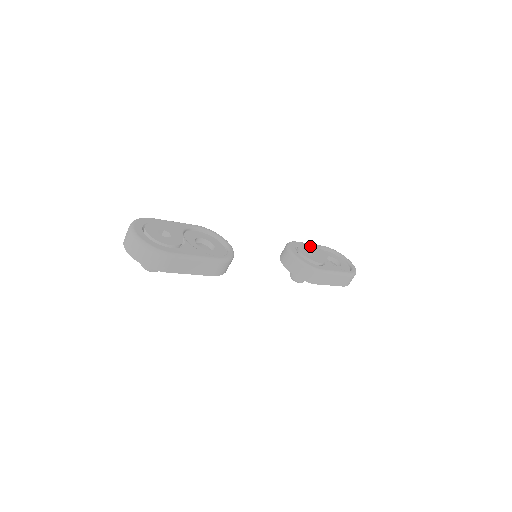
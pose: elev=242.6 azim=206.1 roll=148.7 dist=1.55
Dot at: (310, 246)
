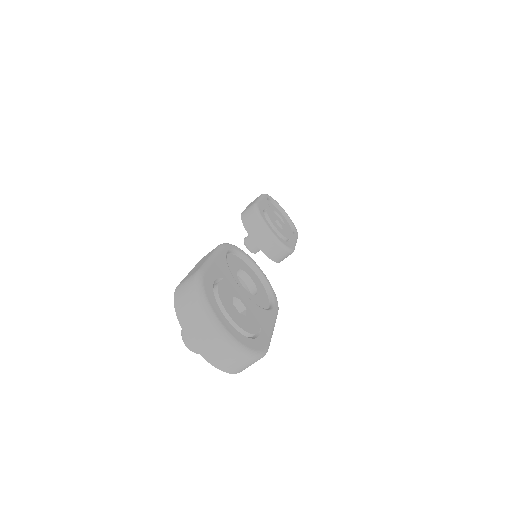
Dot at: (265, 205)
